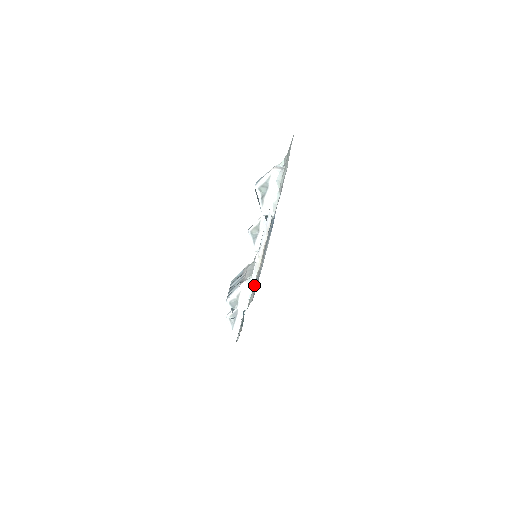
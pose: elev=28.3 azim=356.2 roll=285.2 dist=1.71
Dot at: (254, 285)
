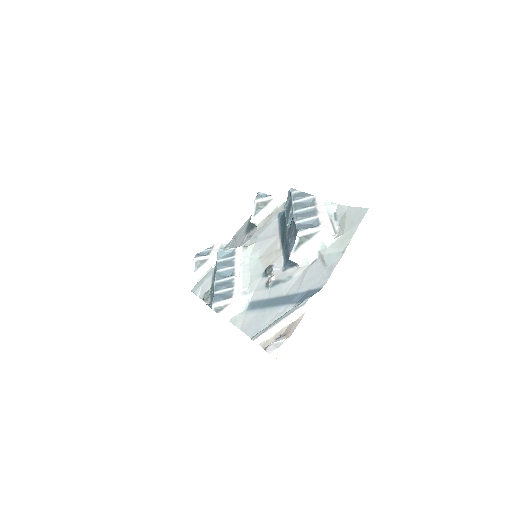
Dot at: (247, 308)
